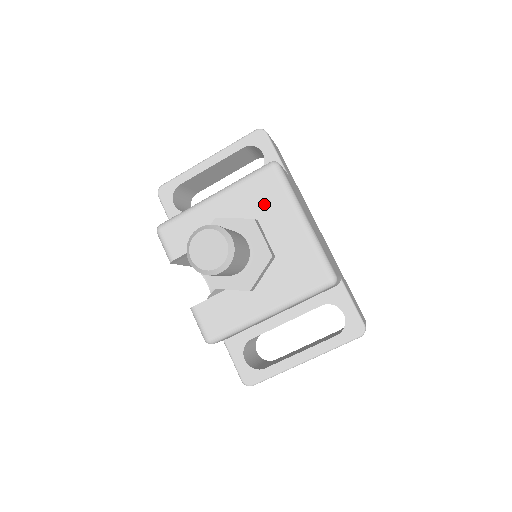
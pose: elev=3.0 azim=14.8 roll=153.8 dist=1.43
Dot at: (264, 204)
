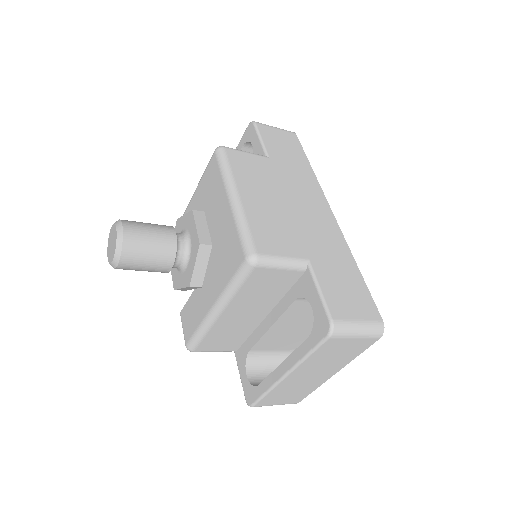
Dot at: (211, 193)
